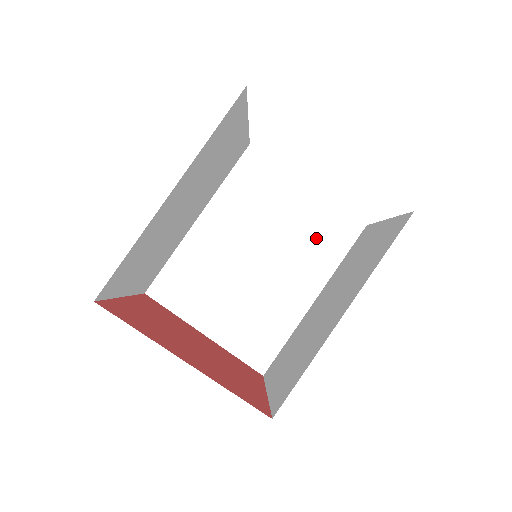
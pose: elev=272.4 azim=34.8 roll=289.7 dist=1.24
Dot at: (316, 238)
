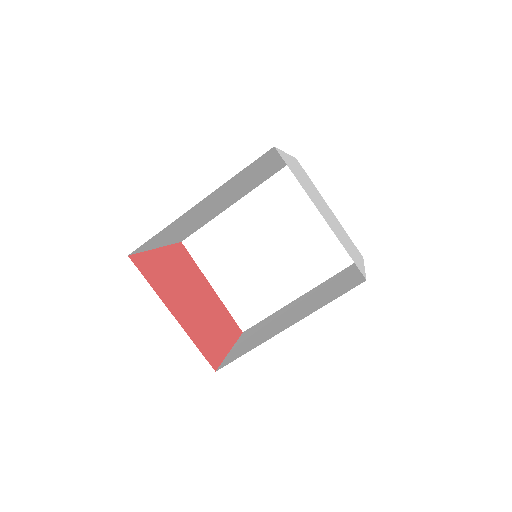
Dot at: (319, 251)
